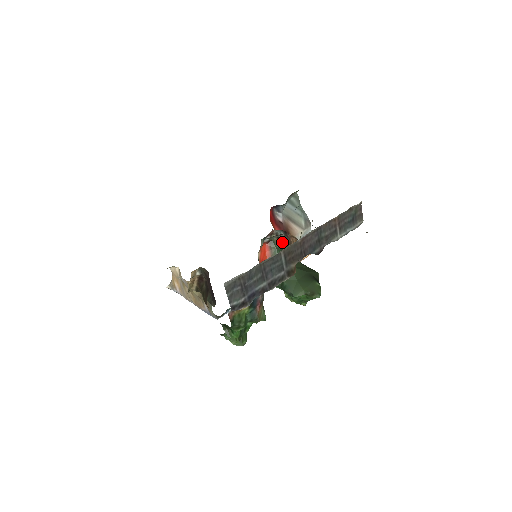
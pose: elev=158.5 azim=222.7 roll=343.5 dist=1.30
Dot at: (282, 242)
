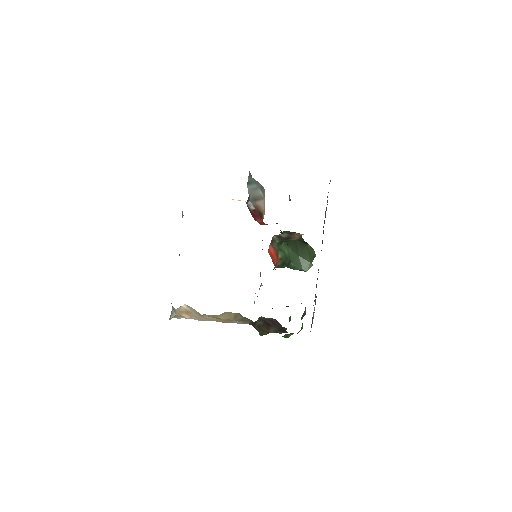
Dot at: (284, 239)
